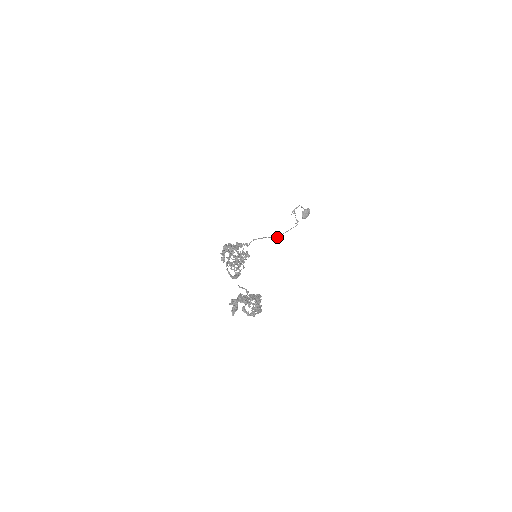
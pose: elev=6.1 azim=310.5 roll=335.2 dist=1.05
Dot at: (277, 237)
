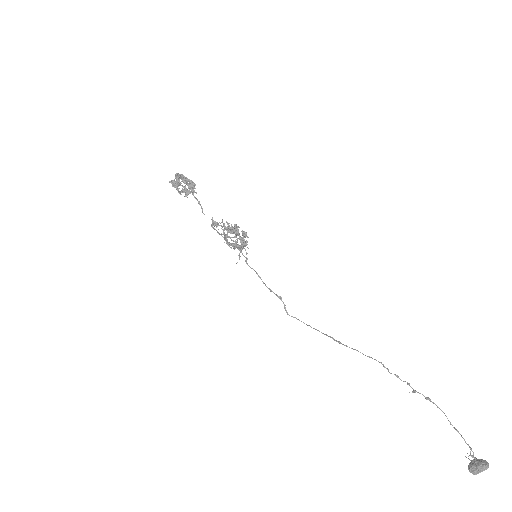
Dot at: (335, 340)
